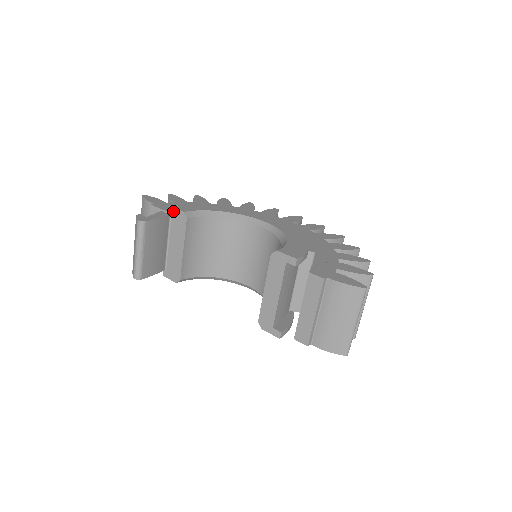
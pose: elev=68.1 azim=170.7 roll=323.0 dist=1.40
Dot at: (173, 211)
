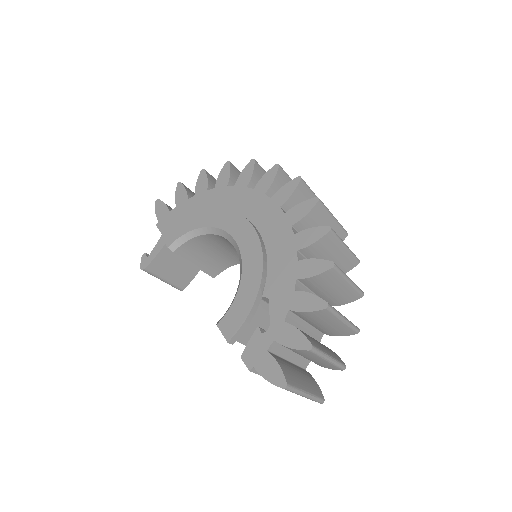
Dot at: occluded
